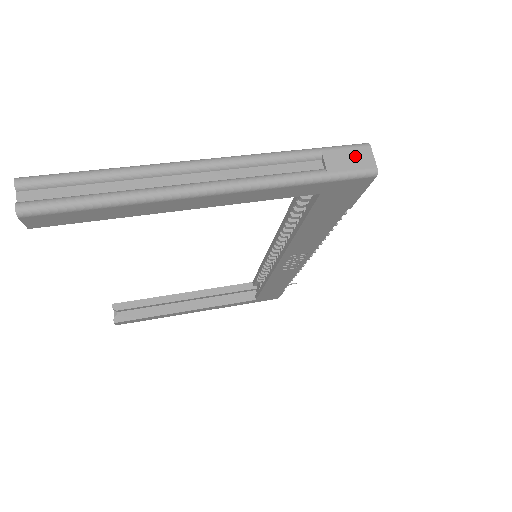
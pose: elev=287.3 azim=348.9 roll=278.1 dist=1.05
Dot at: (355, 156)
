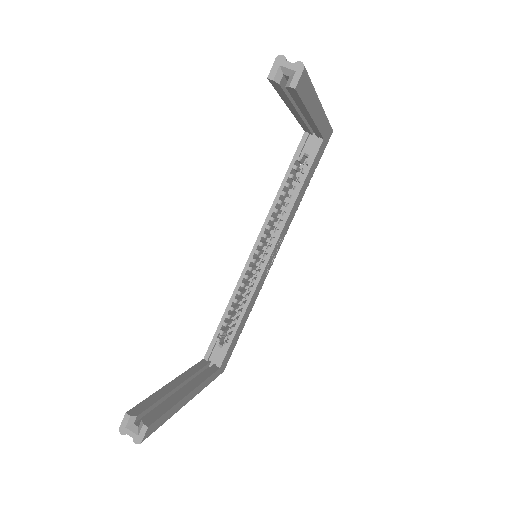
Dot at: occluded
